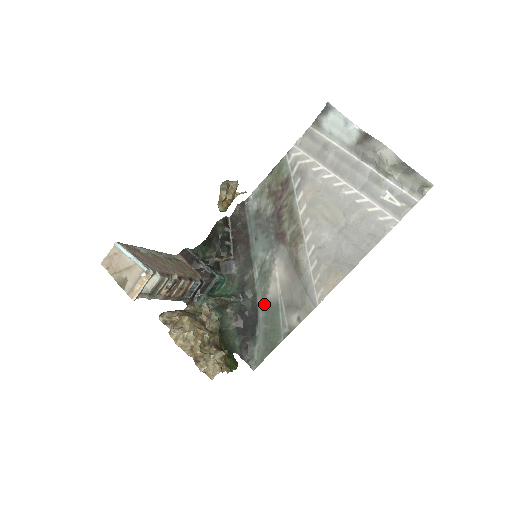
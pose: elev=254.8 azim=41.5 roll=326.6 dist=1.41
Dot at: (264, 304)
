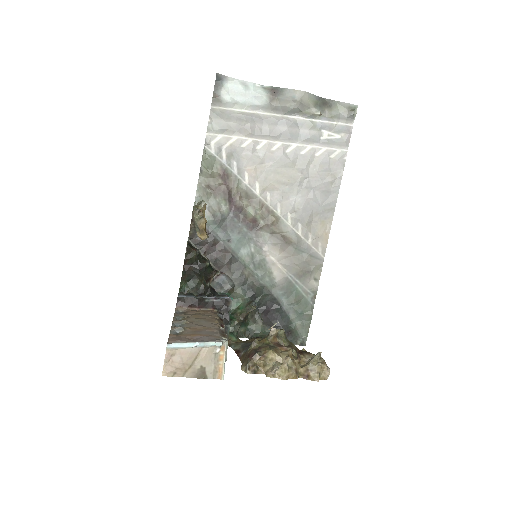
Dot at: (278, 290)
